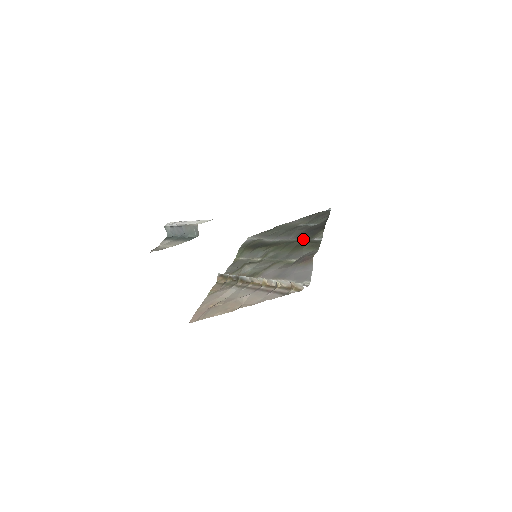
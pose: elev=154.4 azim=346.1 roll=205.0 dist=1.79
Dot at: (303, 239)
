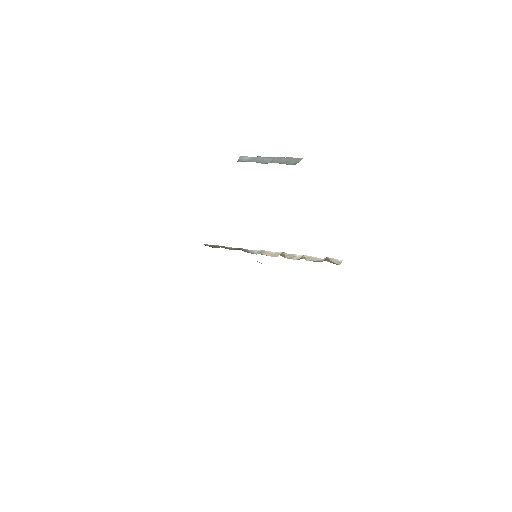
Dot at: occluded
